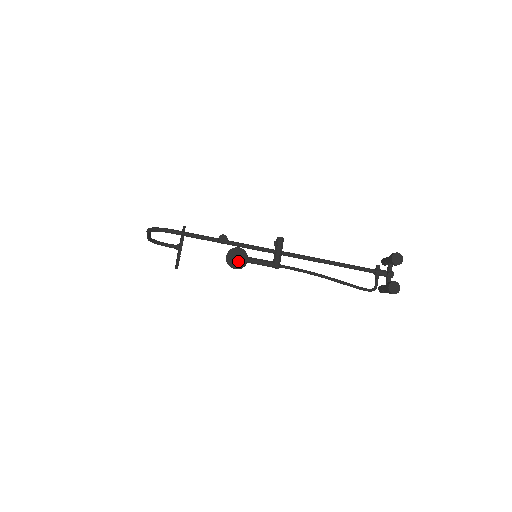
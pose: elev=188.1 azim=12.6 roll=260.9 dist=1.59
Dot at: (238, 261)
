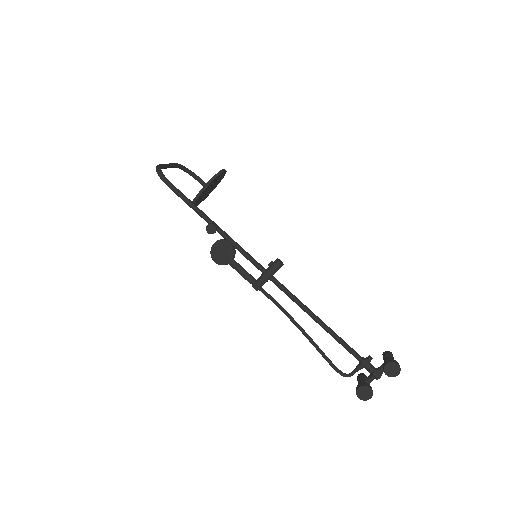
Dot at: (221, 256)
